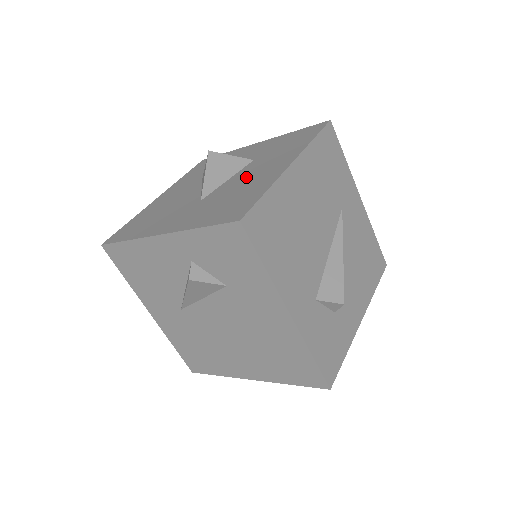
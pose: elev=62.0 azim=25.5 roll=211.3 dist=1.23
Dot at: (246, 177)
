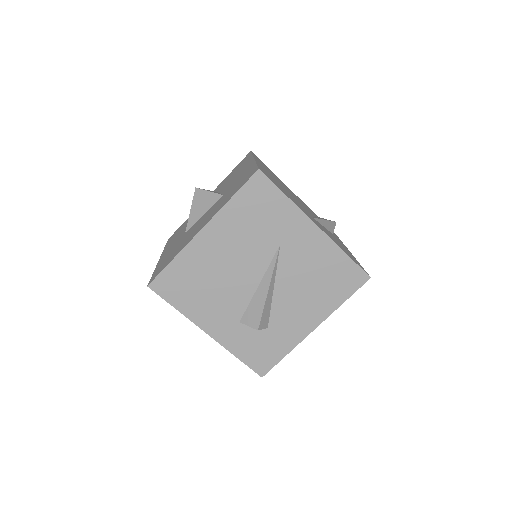
Dot at: (198, 223)
